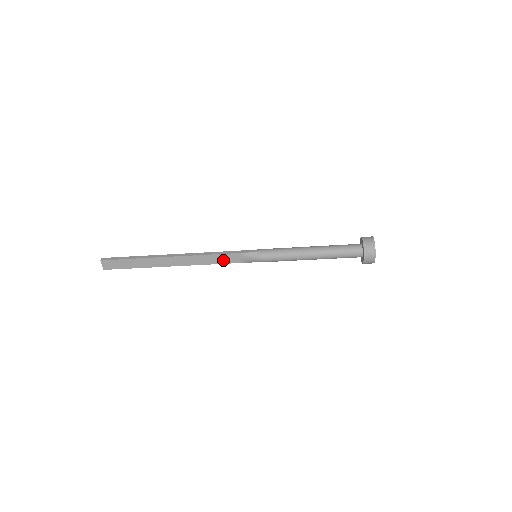
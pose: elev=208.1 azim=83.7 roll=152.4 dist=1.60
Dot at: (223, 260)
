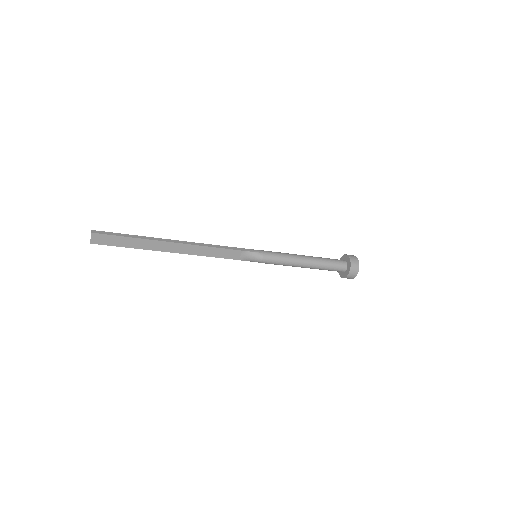
Dot at: (225, 255)
